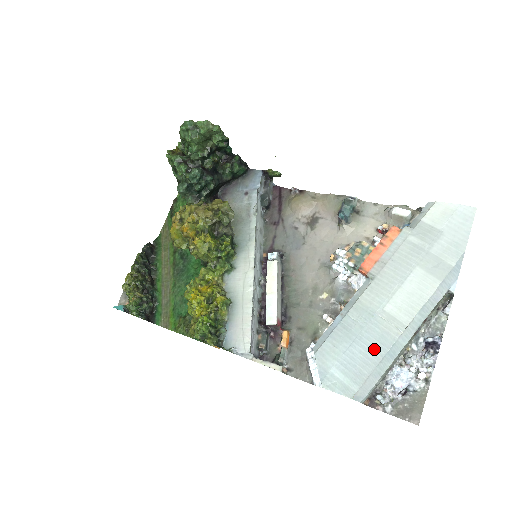
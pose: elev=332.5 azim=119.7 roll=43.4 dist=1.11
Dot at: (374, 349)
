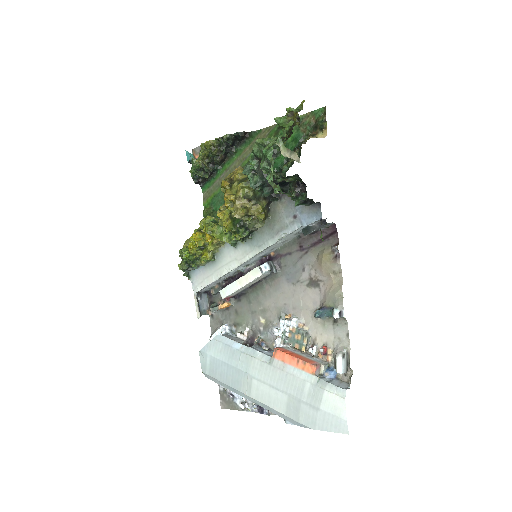
Dot at: (230, 378)
